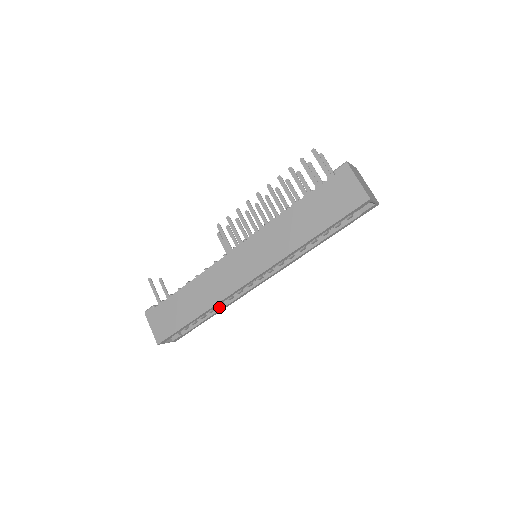
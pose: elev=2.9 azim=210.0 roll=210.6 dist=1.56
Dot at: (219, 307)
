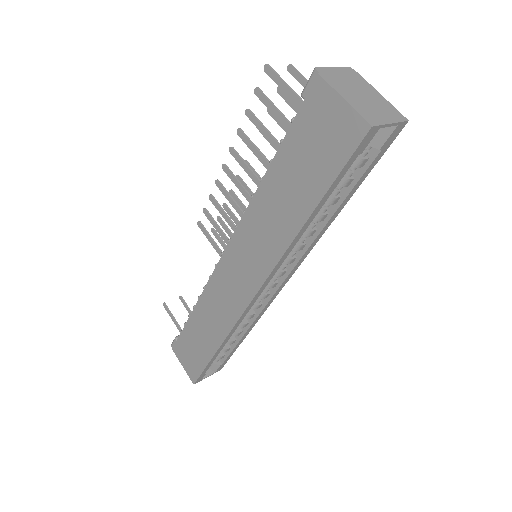
Dot at: (245, 327)
